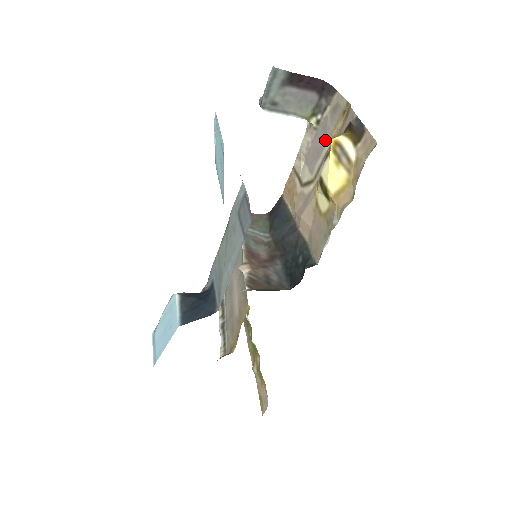
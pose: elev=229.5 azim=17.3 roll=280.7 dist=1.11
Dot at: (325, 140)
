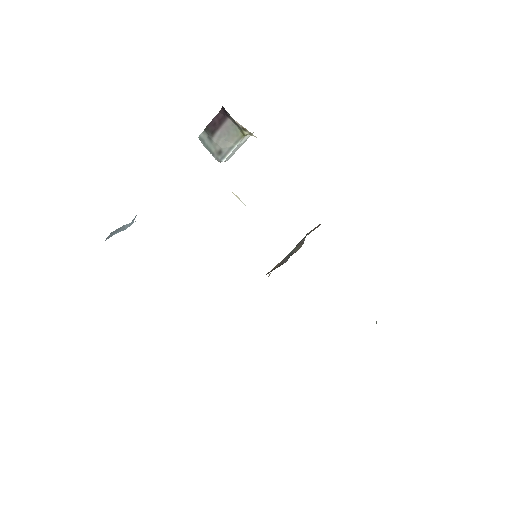
Dot at: occluded
